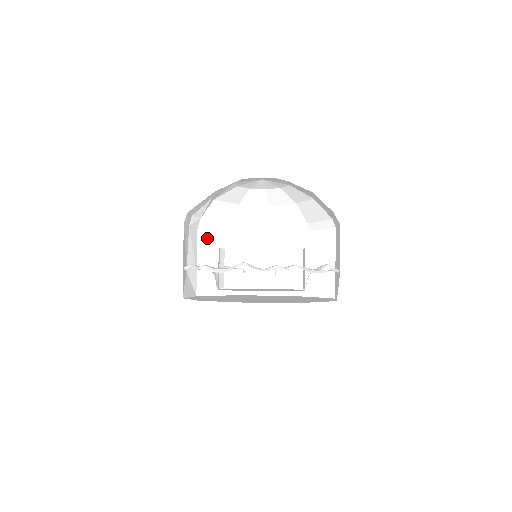
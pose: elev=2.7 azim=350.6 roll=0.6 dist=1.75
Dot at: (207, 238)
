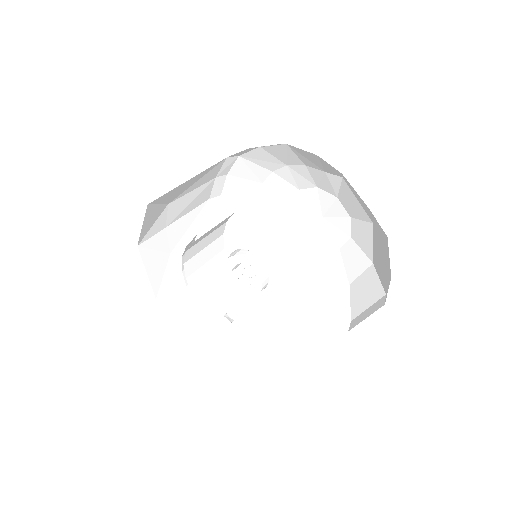
Dot at: occluded
